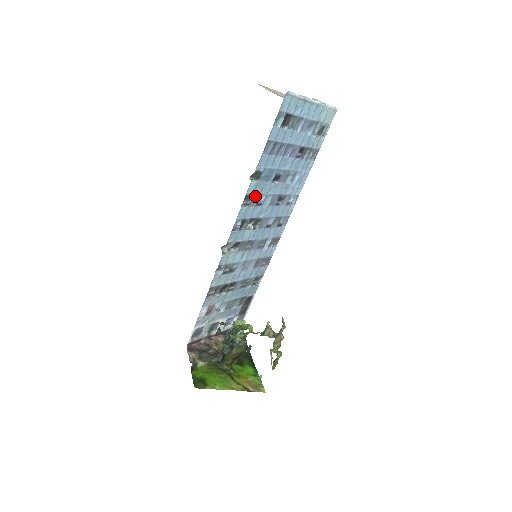
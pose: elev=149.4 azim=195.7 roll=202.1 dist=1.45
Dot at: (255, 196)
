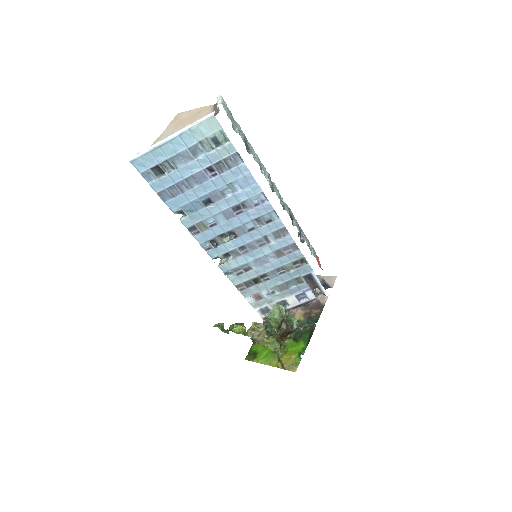
Dot at: (200, 224)
